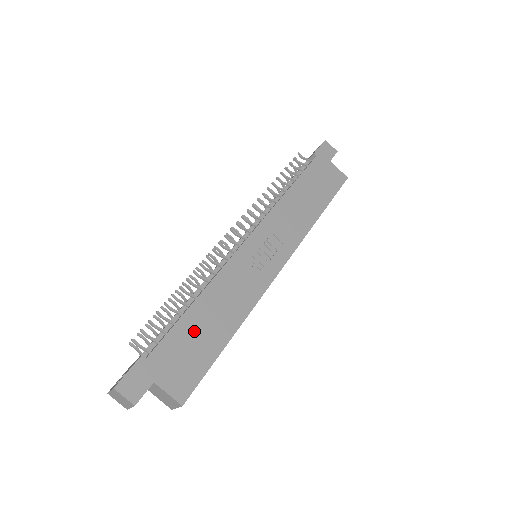
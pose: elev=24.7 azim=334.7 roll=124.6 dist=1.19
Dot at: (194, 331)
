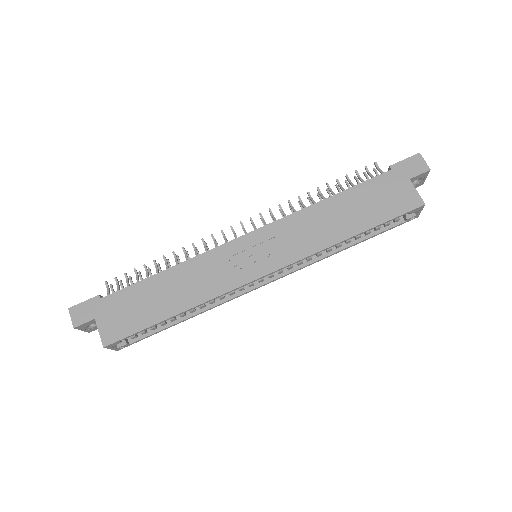
Dot at: (146, 295)
